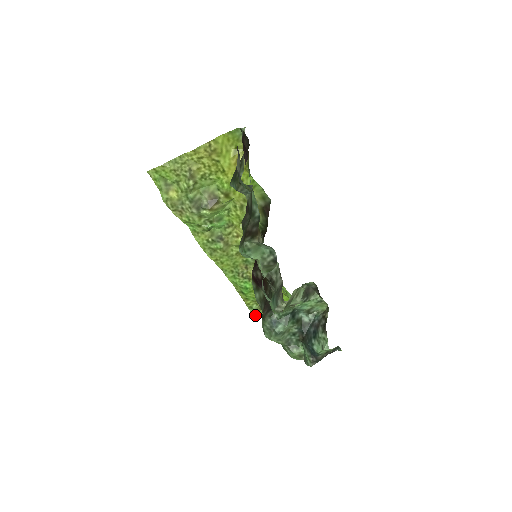
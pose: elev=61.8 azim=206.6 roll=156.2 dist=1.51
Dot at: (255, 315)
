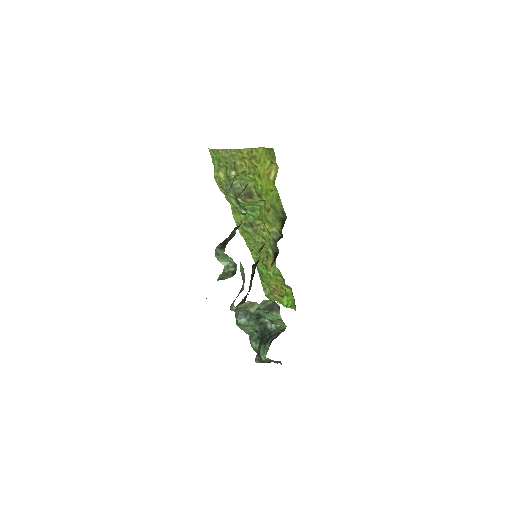
Dot at: (267, 296)
